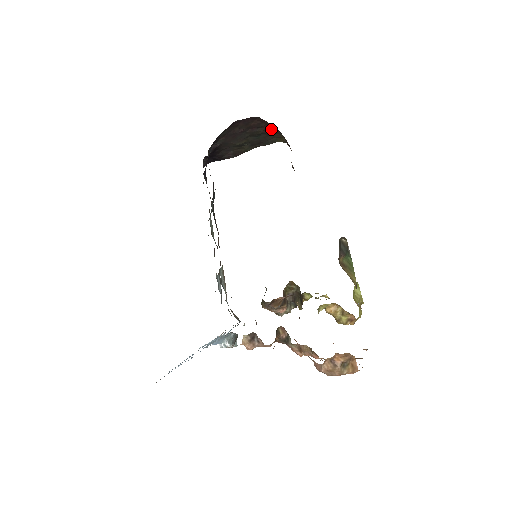
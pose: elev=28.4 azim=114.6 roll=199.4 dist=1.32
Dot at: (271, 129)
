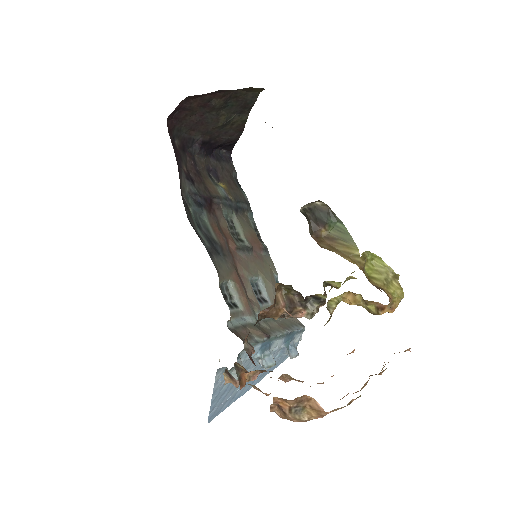
Dot at: (225, 92)
